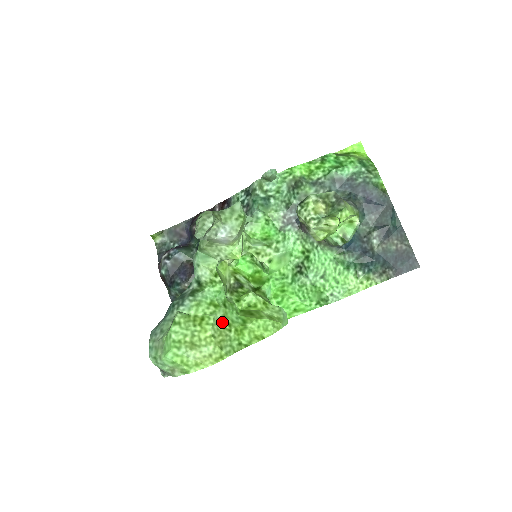
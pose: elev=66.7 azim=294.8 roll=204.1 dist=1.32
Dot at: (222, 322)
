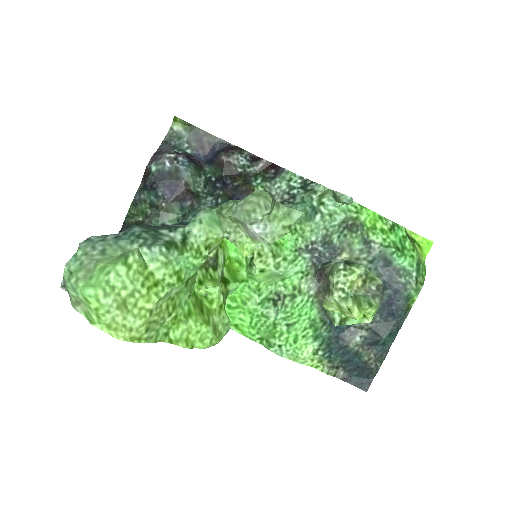
Dot at: (170, 300)
